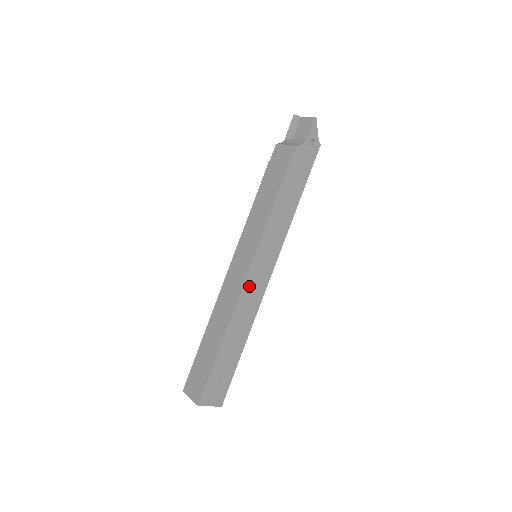
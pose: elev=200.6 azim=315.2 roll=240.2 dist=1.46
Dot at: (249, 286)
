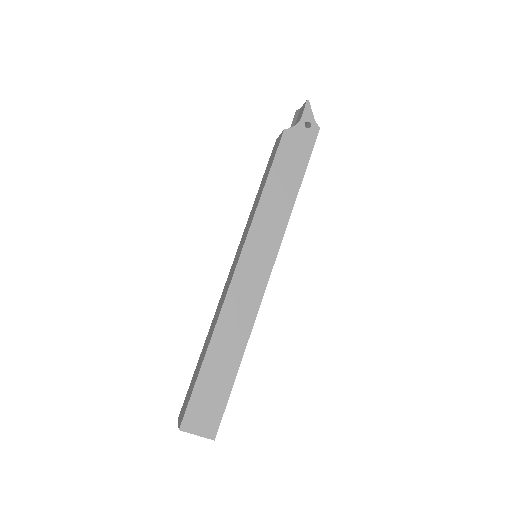
Dot at: (239, 284)
